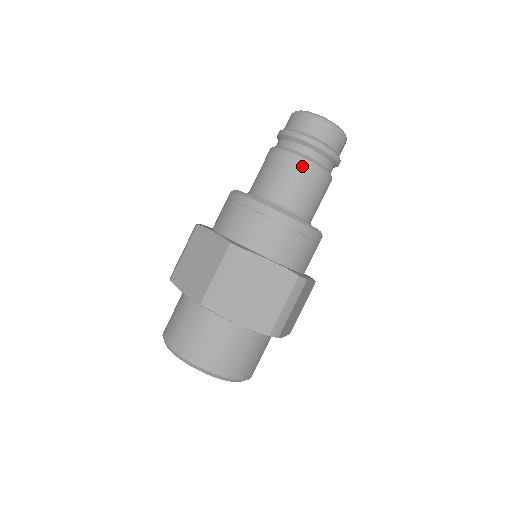
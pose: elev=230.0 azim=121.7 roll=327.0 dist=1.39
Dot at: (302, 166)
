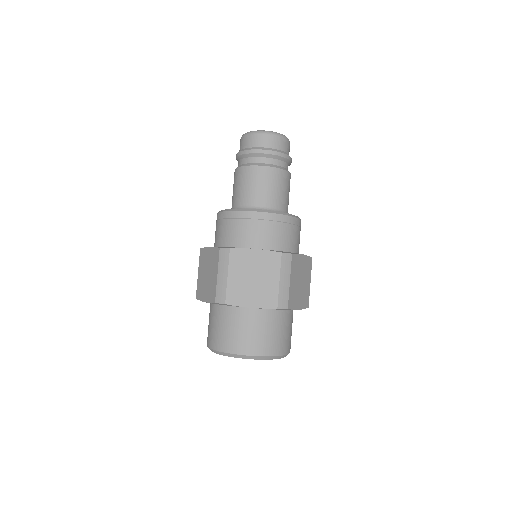
Dot at: (256, 172)
